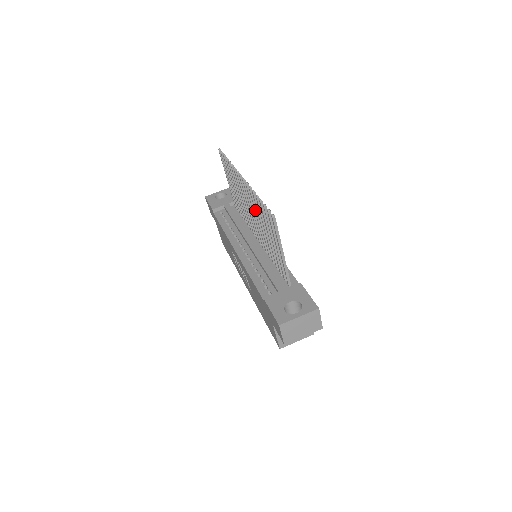
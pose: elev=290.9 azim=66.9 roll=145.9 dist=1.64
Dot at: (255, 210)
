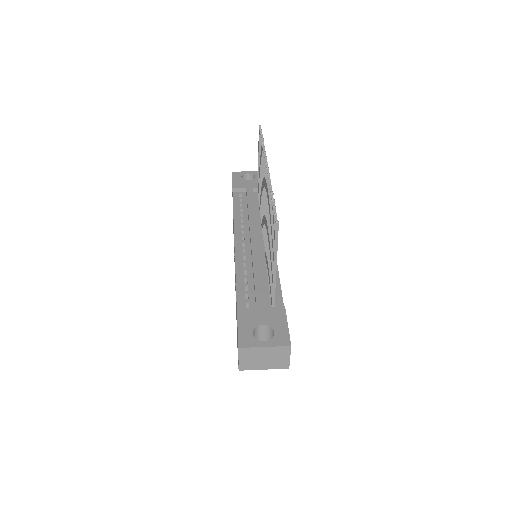
Dot at: (267, 207)
